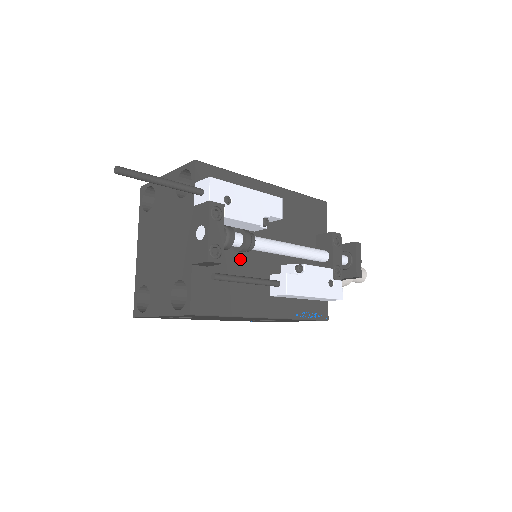
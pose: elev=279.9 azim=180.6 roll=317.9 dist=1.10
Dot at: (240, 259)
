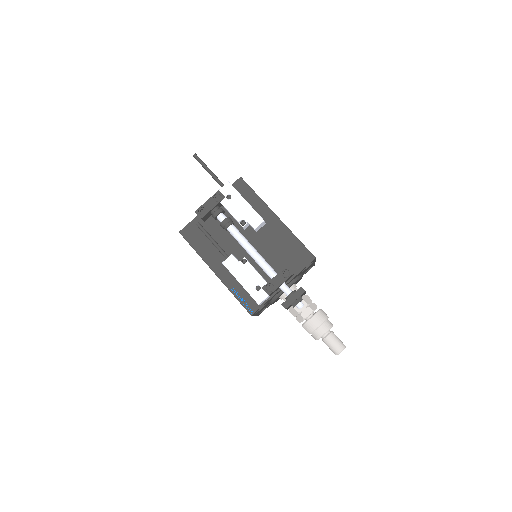
Dot at: (224, 234)
